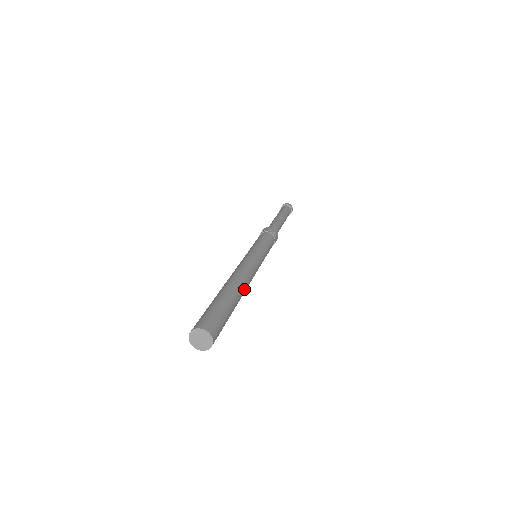
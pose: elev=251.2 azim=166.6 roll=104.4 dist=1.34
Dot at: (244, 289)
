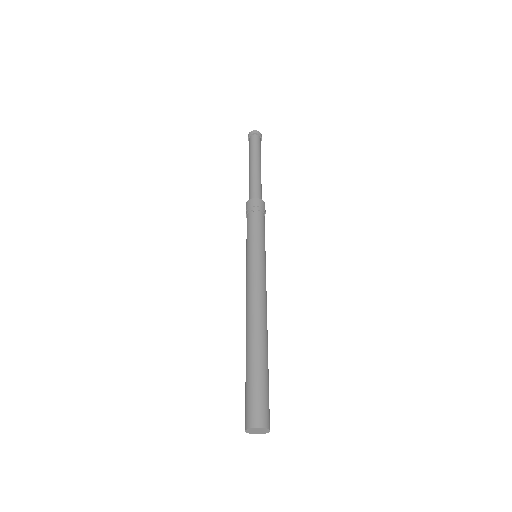
Dot at: occluded
